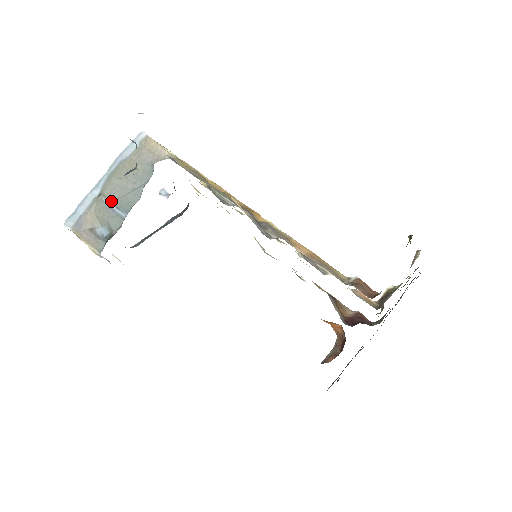
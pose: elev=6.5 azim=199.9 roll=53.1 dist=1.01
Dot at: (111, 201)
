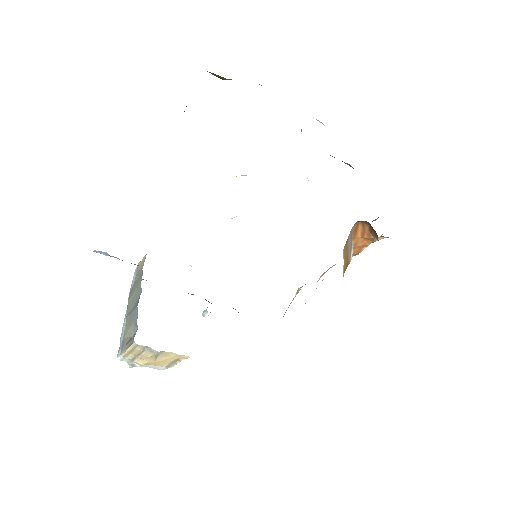
Dot at: (131, 311)
